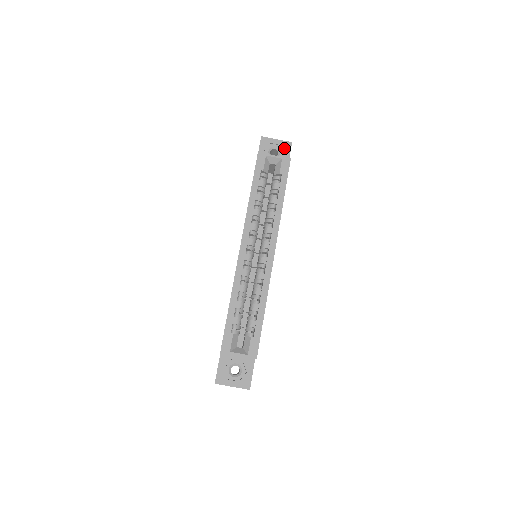
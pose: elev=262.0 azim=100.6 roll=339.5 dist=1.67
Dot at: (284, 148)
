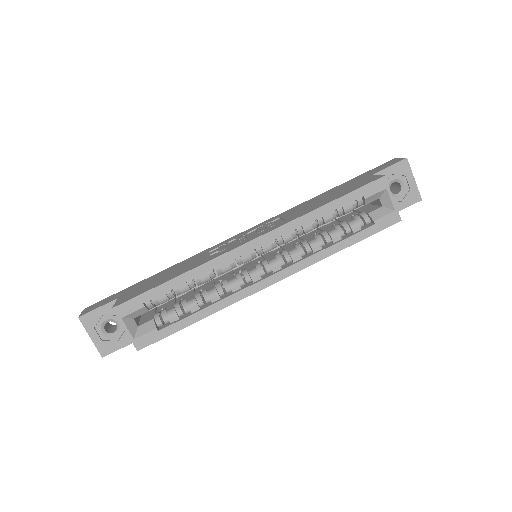
Dot at: (409, 196)
